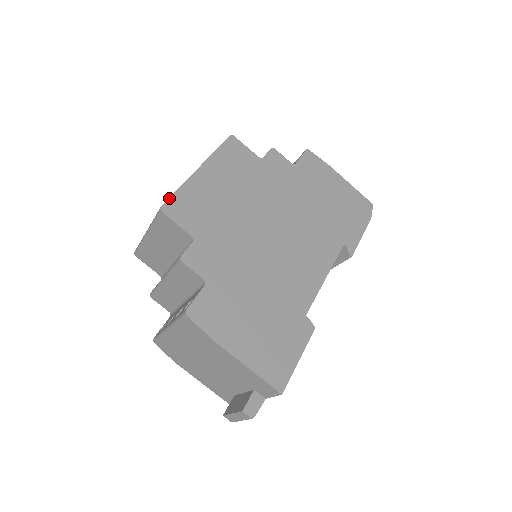
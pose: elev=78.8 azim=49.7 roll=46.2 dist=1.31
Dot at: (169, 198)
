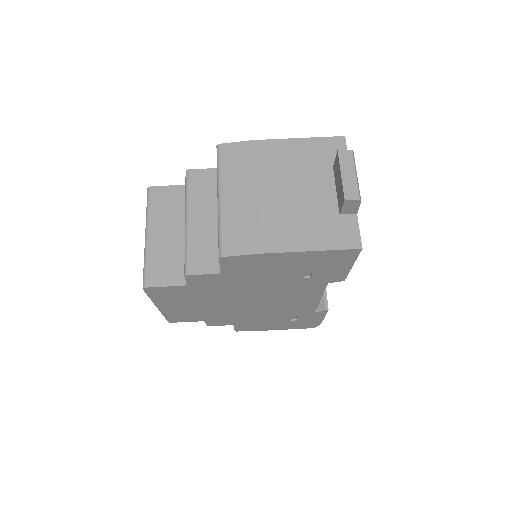
Dot at: occluded
